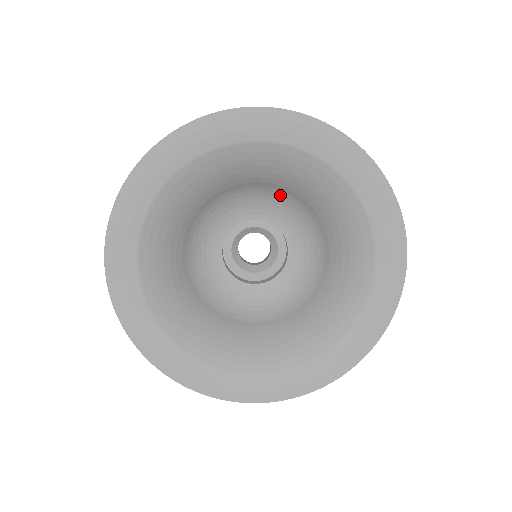
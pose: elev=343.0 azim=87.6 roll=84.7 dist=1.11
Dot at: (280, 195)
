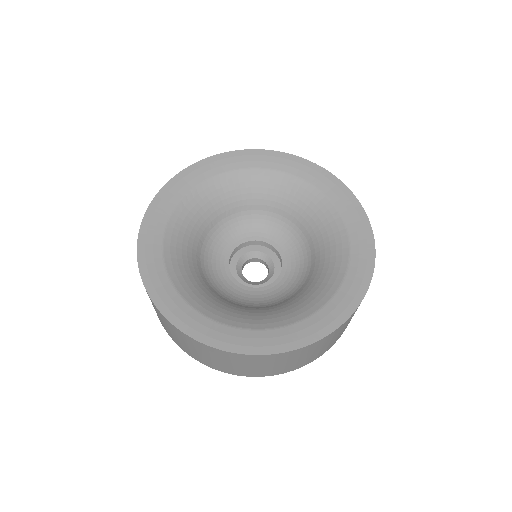
Dot at: (274, 218)
